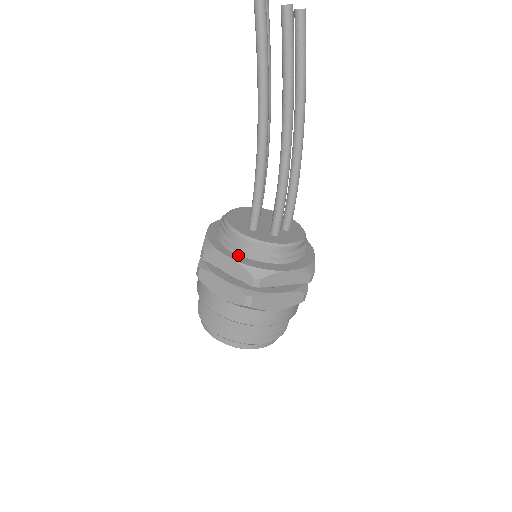
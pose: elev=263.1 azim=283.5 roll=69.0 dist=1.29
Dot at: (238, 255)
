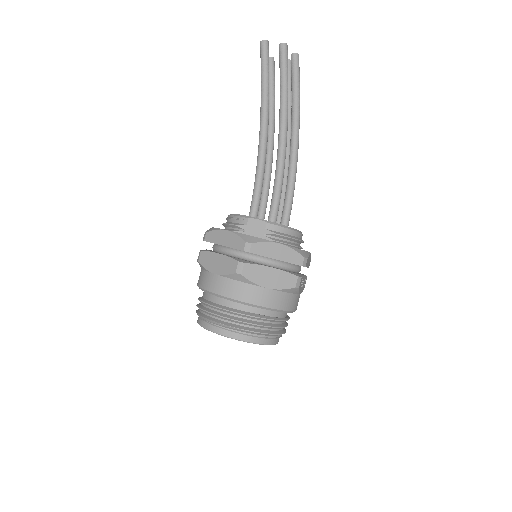
Dot at: occluded
